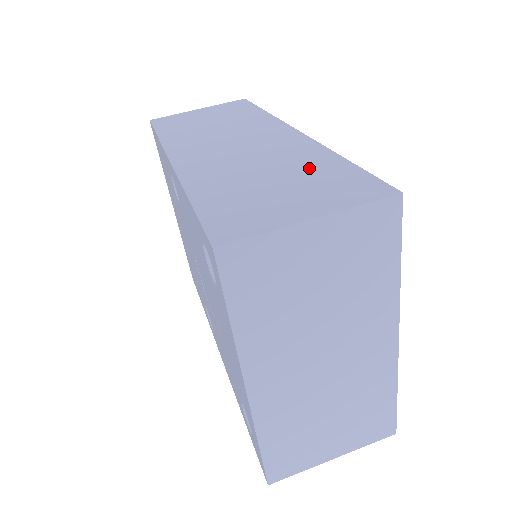
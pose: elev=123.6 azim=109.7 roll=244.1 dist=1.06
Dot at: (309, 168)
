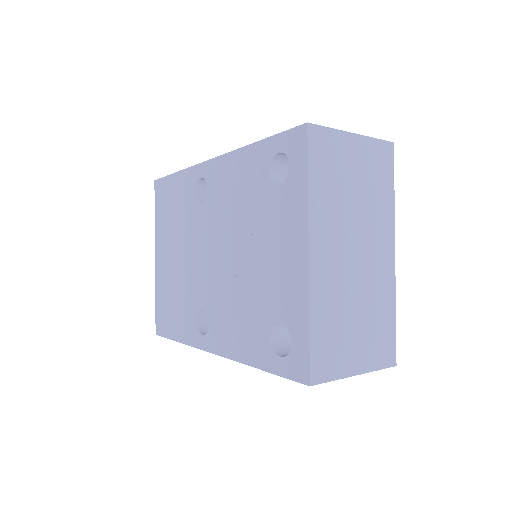
Dot at: occluded
